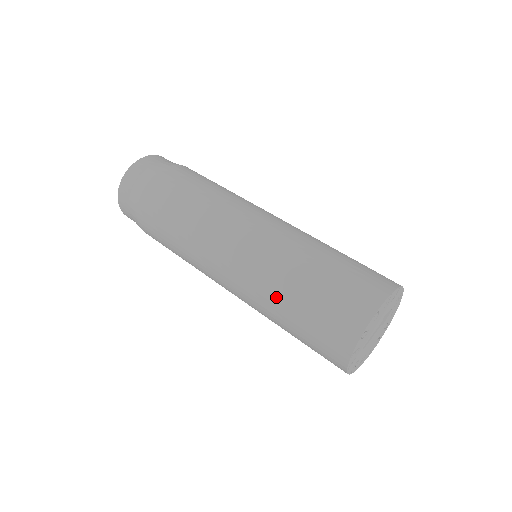
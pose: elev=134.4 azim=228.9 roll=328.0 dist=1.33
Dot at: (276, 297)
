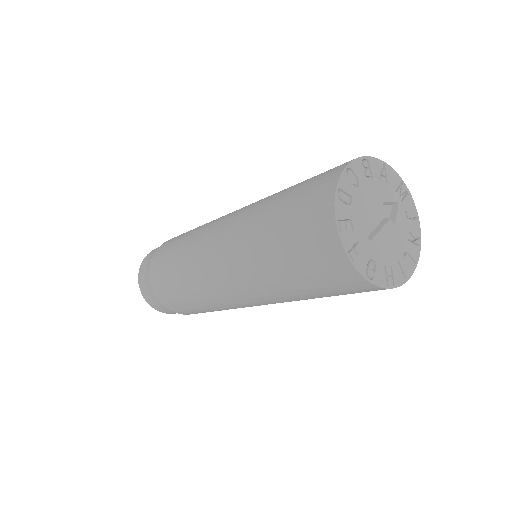
Dot at: (255, 237)
